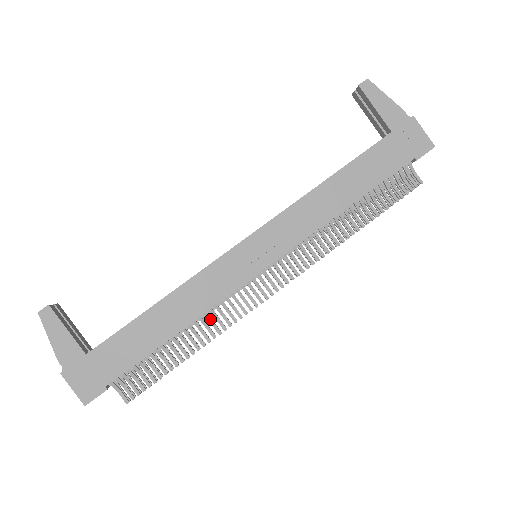
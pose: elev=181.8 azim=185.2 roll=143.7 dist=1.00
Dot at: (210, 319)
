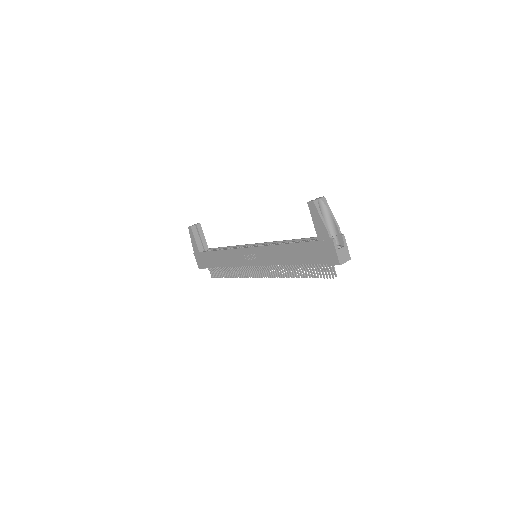
Dot at: (236, 269)
